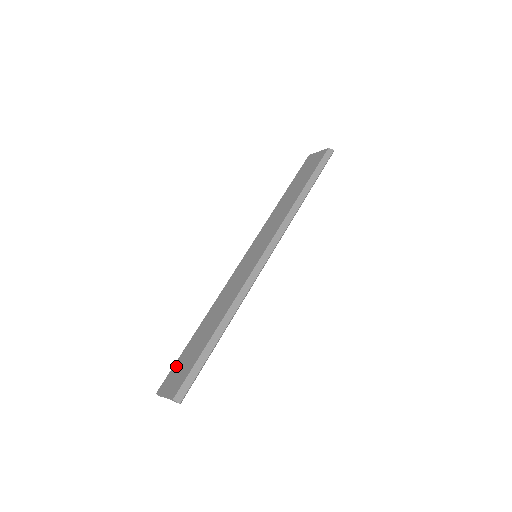
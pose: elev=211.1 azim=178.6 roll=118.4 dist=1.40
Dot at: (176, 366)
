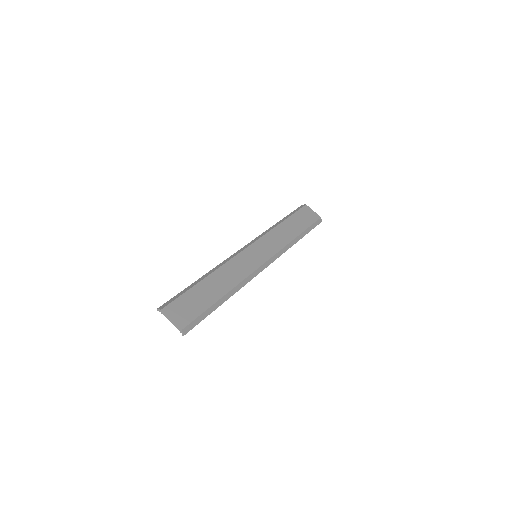
Dot at: (183, 299)
